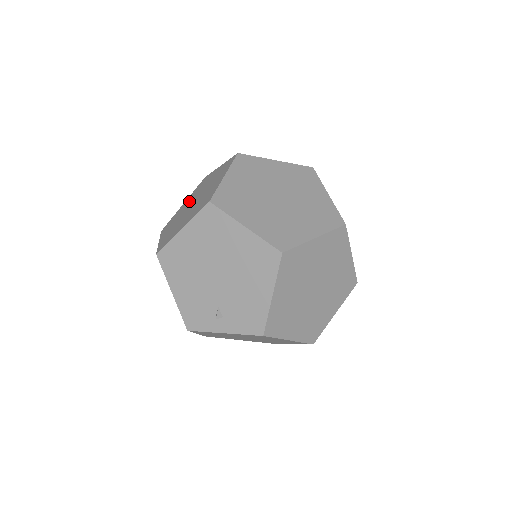
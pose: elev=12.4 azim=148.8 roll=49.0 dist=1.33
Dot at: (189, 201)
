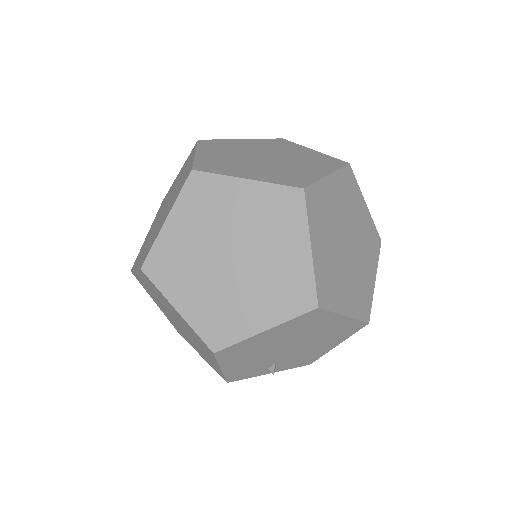
Dot at: (198, 234)
